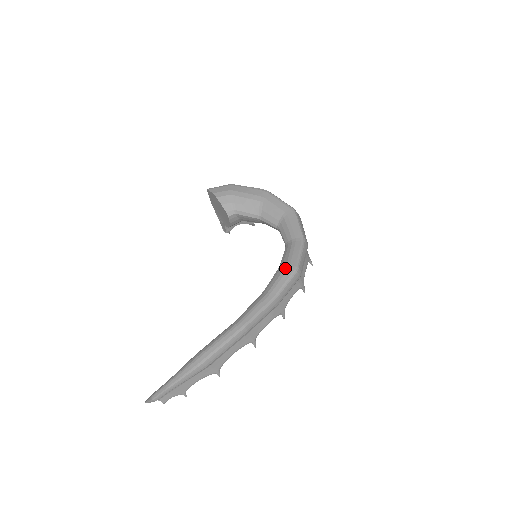
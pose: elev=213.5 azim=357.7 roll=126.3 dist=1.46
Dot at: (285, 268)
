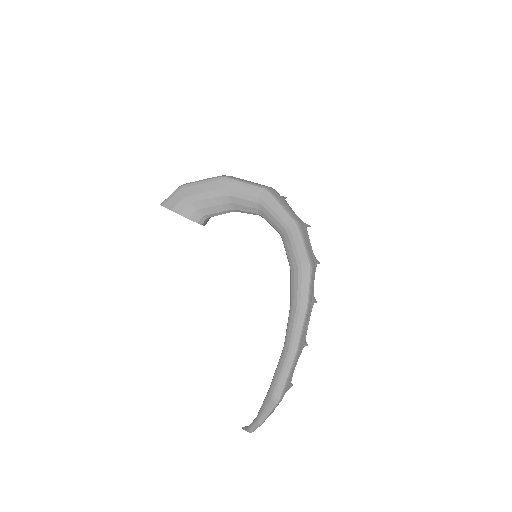
Dot at: (299, 271)
